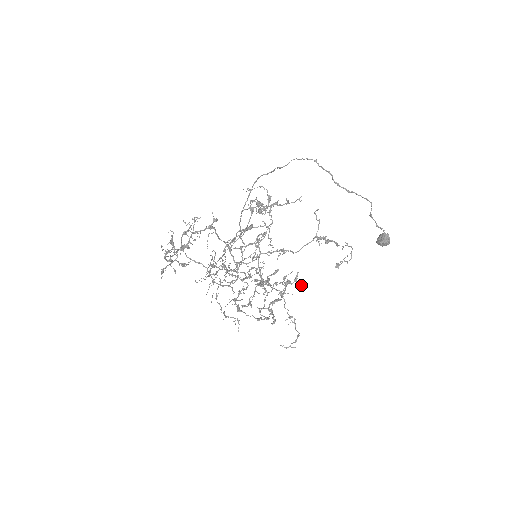
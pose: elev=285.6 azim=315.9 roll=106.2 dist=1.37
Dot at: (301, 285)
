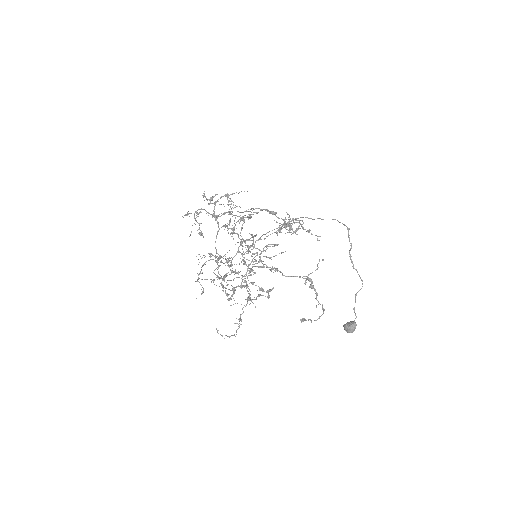
Dot at: (269, 297)
